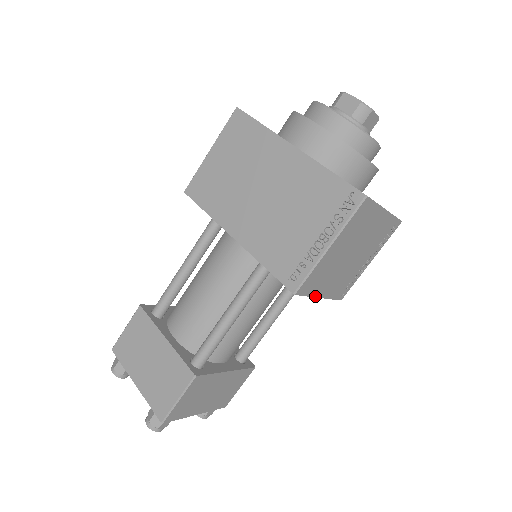
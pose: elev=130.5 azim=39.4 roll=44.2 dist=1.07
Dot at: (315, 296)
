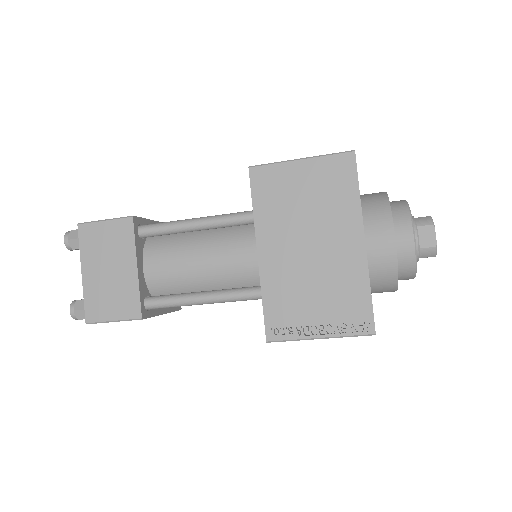
Dot at: occluded
